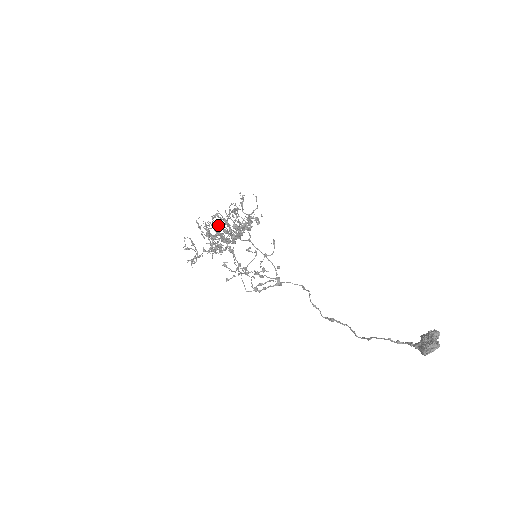
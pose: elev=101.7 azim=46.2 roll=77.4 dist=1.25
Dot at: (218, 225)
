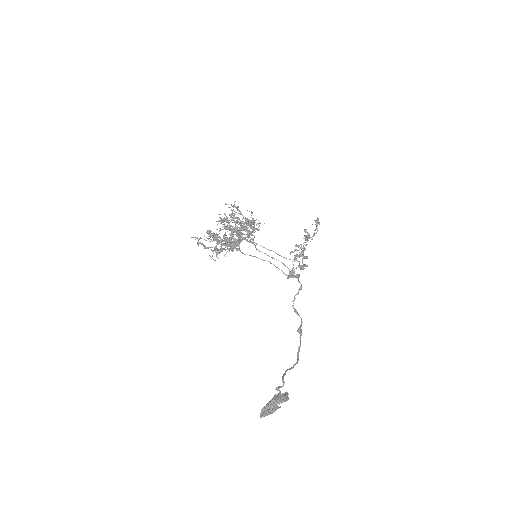
Dot at: occluded
